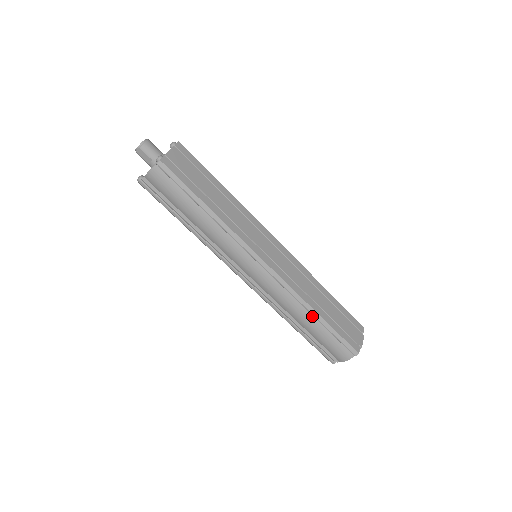
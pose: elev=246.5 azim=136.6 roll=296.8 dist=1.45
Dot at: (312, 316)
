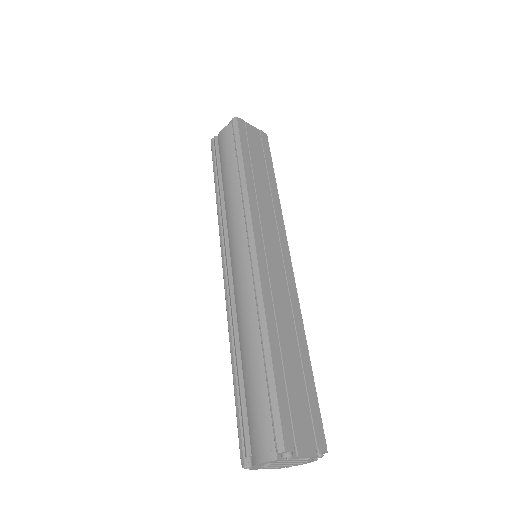
Dot at: (261, 346)
